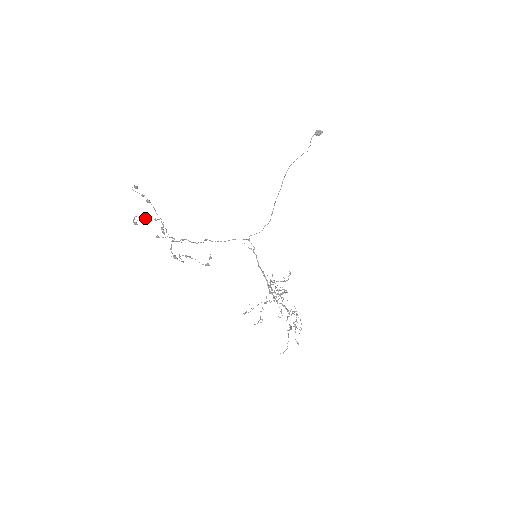
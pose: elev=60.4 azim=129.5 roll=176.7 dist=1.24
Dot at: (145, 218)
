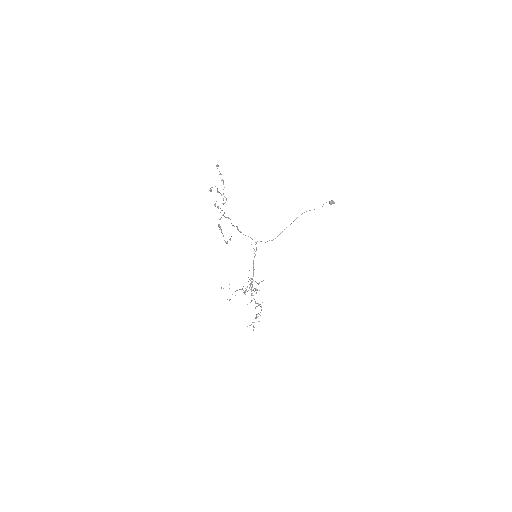
Dot at: occluded
